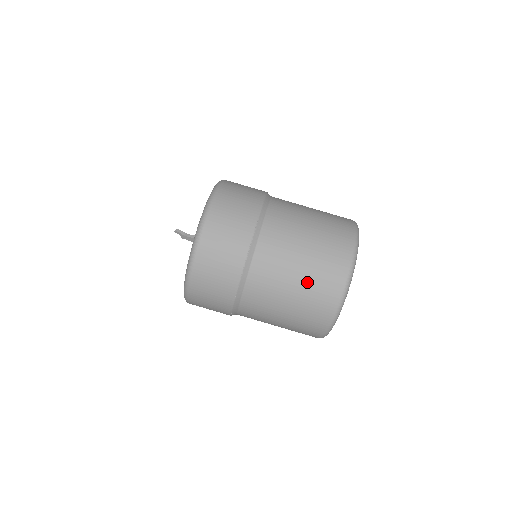
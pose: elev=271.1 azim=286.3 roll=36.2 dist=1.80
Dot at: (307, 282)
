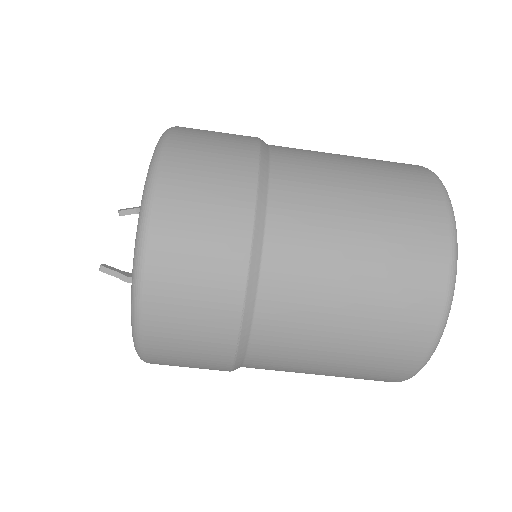
Dot at: (342, 375)
